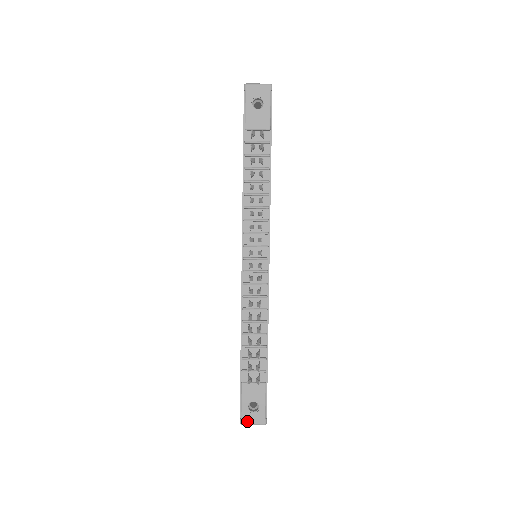
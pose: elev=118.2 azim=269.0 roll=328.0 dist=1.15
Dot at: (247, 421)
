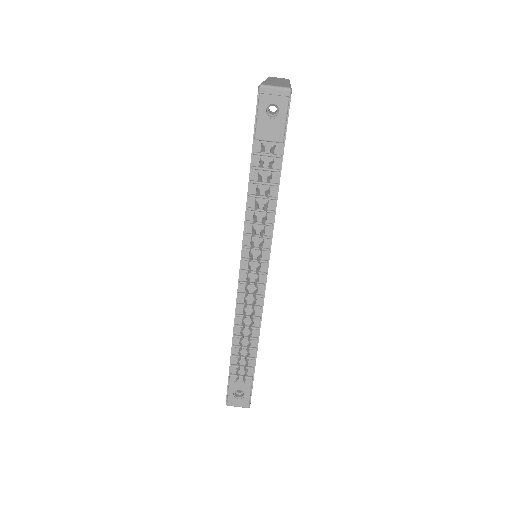
Dot at: (232, 404)
